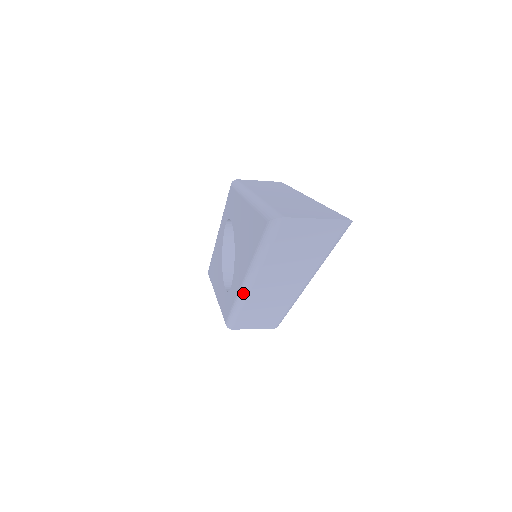
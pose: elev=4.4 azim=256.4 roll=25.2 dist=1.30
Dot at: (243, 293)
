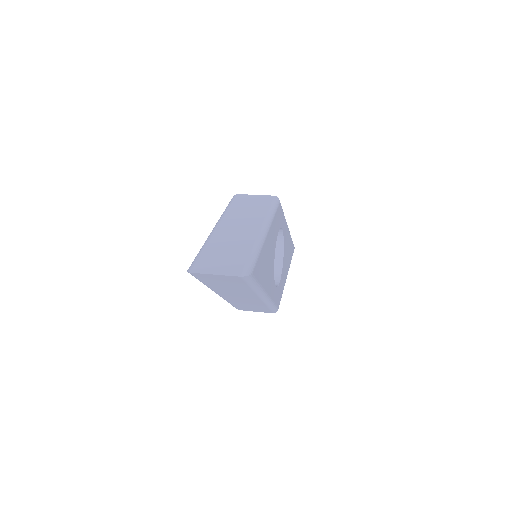
Dot at: occluded
